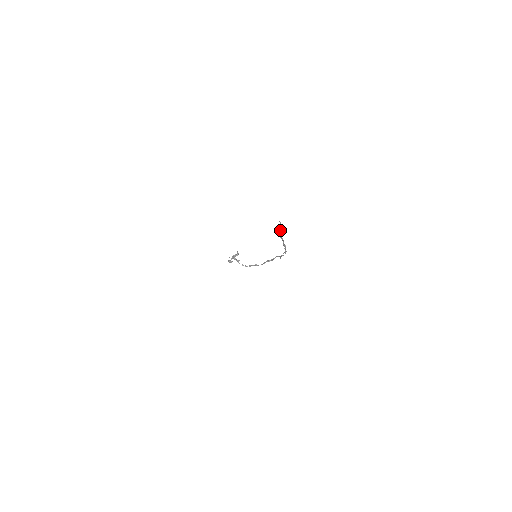
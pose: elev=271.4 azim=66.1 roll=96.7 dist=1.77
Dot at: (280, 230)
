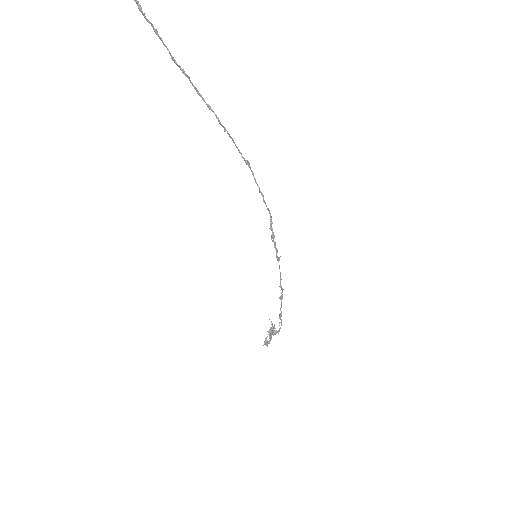
Dot at: occluded
